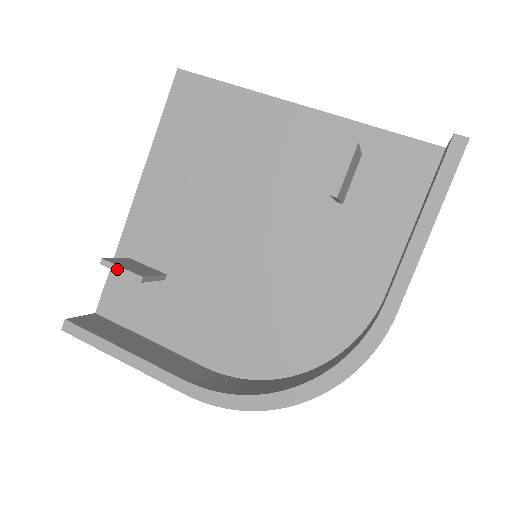
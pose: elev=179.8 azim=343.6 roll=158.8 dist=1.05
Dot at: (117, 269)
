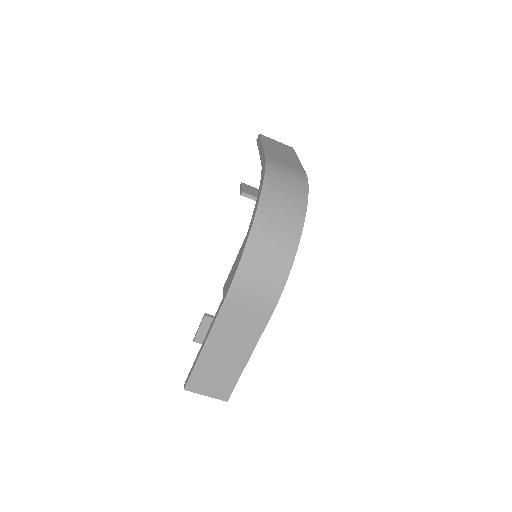
Dot at: (198, 330)
